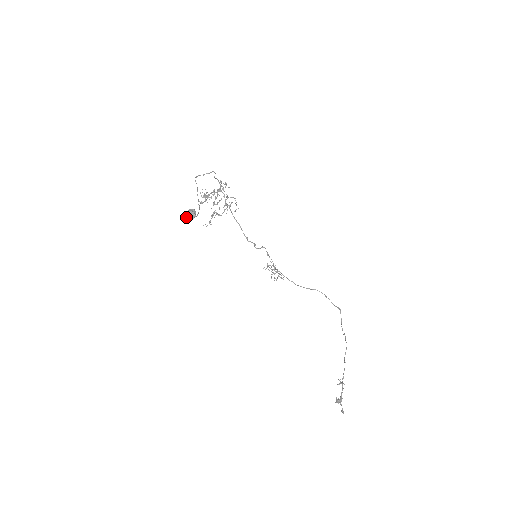
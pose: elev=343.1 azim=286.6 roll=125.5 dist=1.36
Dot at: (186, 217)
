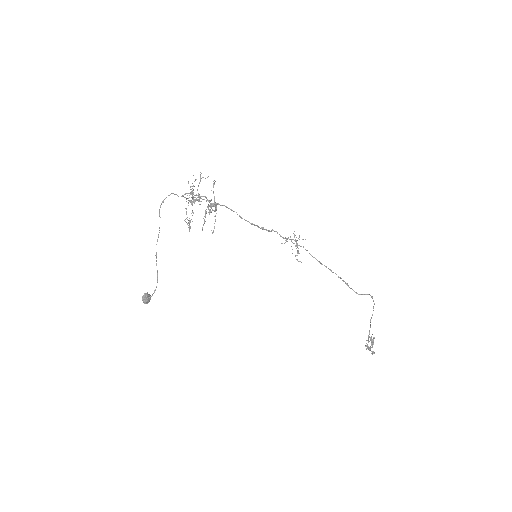
Dot at: (143, 301)
